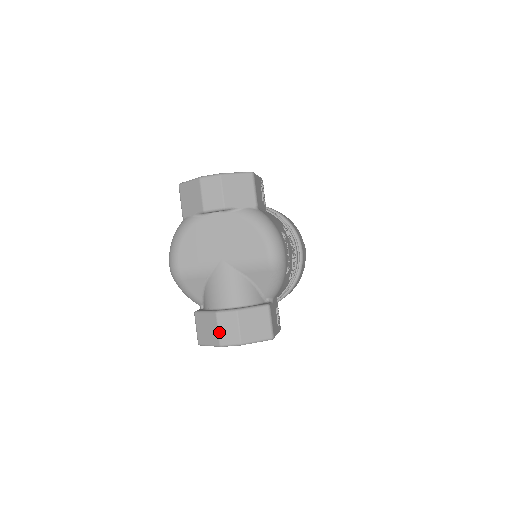
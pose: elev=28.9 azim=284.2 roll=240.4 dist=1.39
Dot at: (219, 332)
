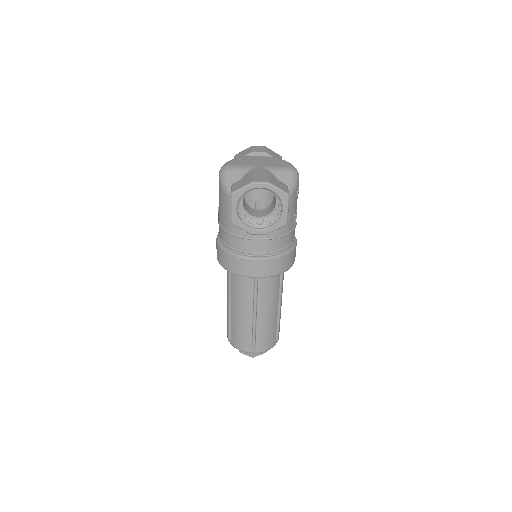
Dot at: (253, 178)
